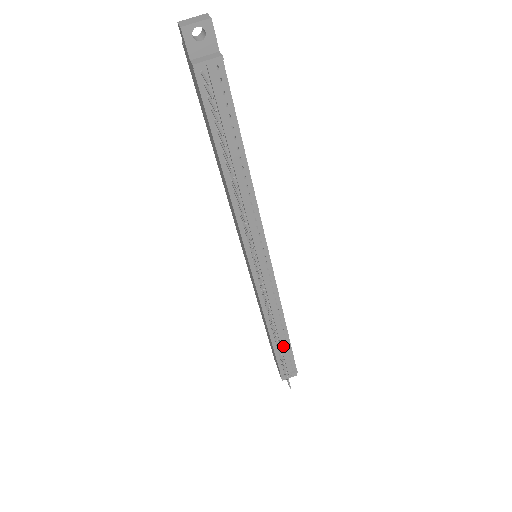
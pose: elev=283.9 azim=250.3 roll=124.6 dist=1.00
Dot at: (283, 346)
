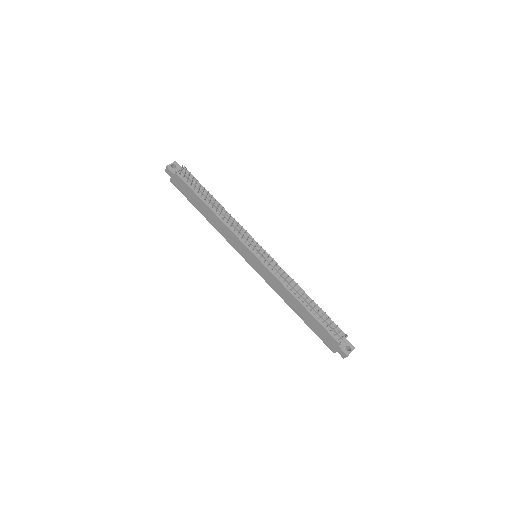
Dot at: occluded
